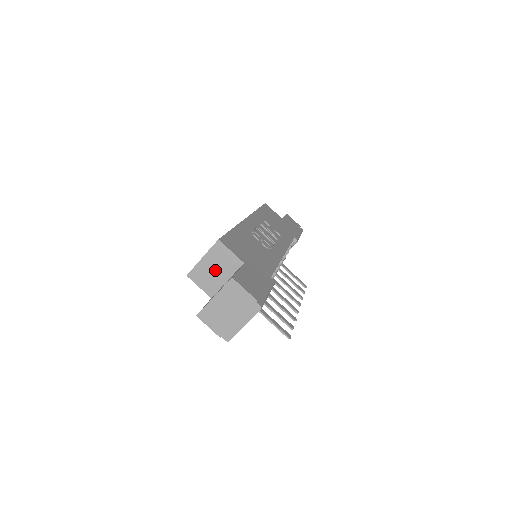
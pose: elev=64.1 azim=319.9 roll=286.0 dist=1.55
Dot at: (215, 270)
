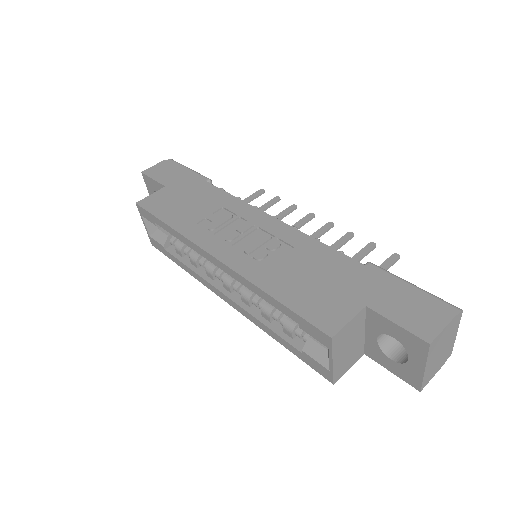
Dot at: (350, 346)
